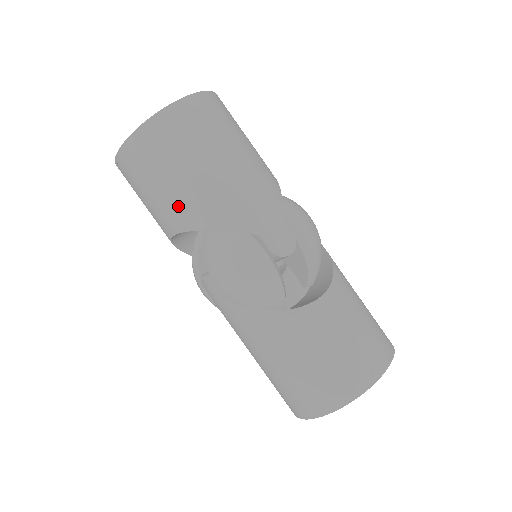
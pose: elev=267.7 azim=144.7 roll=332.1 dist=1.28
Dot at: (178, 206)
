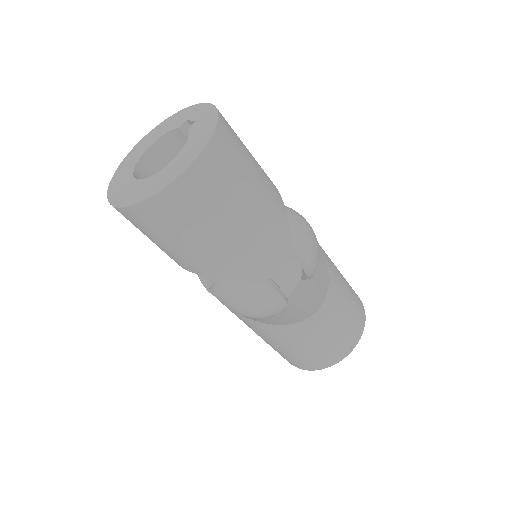
Dot at: (193, 260)
